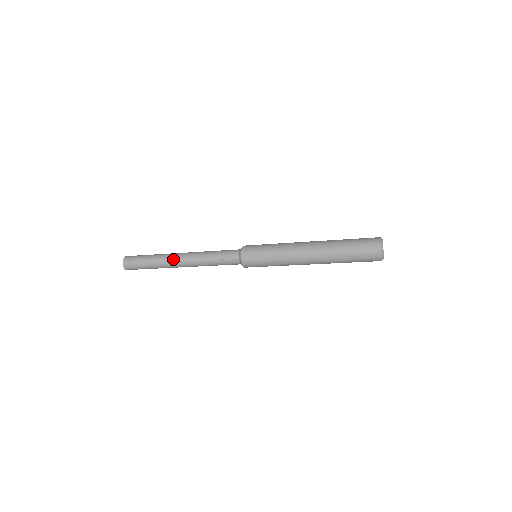
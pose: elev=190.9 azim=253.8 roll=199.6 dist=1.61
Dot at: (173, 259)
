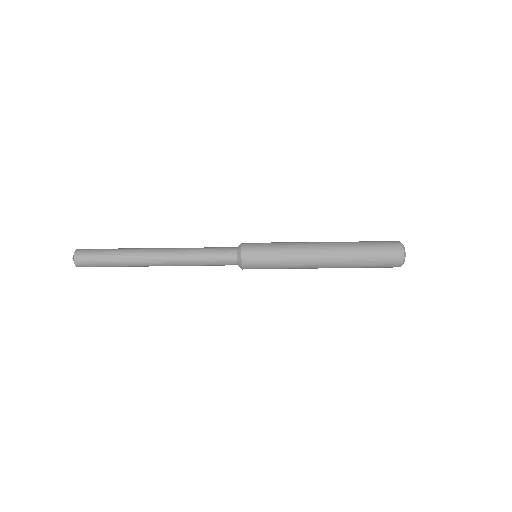
Dot at: occluded
